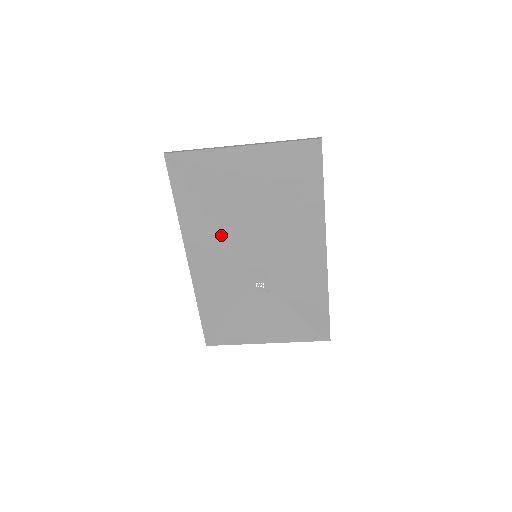
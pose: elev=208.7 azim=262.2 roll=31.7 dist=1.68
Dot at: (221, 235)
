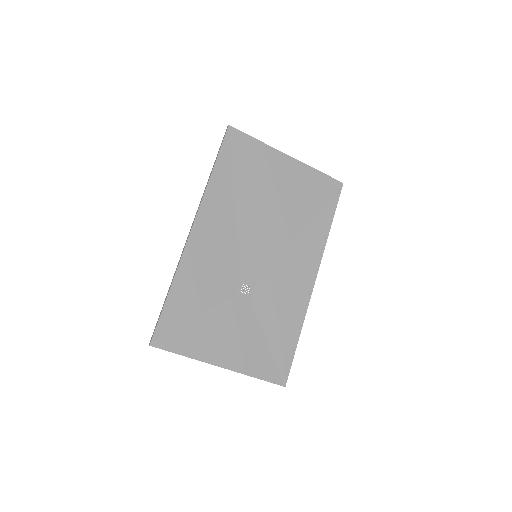
Dot at: (236, 219)
